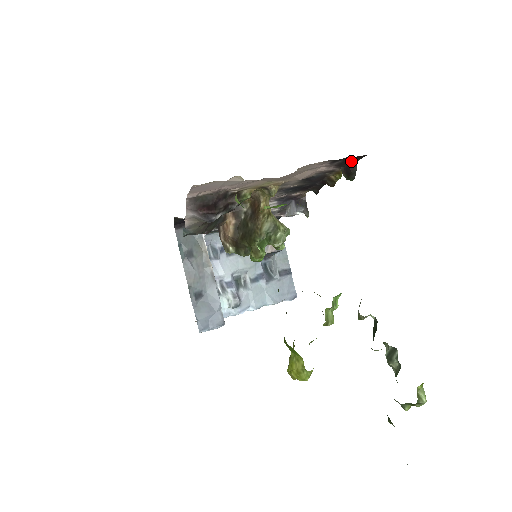
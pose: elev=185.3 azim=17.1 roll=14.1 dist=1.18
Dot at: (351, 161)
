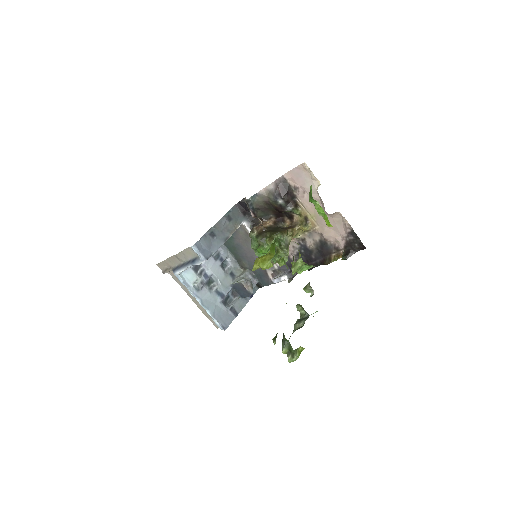
Dot at: (355, 247)
